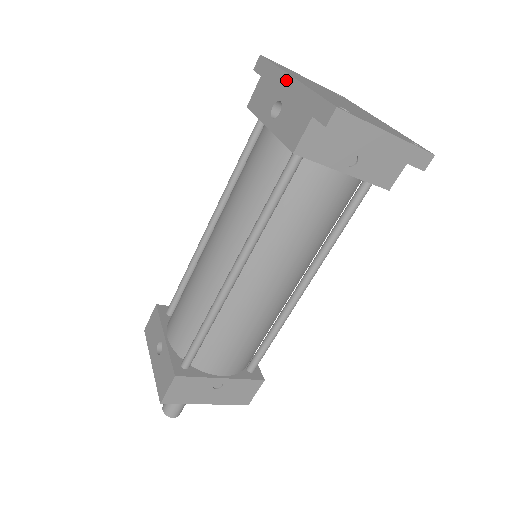
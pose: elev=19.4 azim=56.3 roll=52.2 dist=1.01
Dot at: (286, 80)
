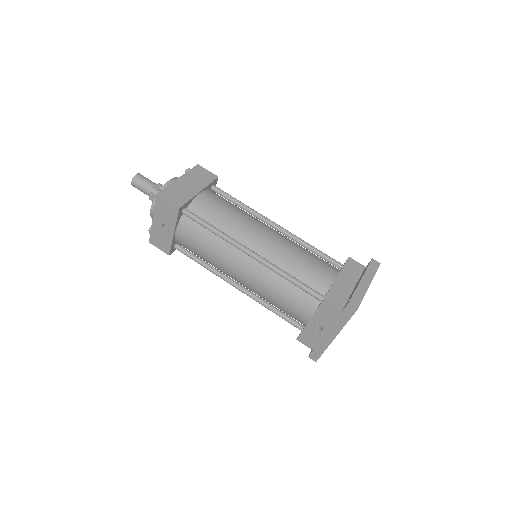
Dot at: (334, 334)
